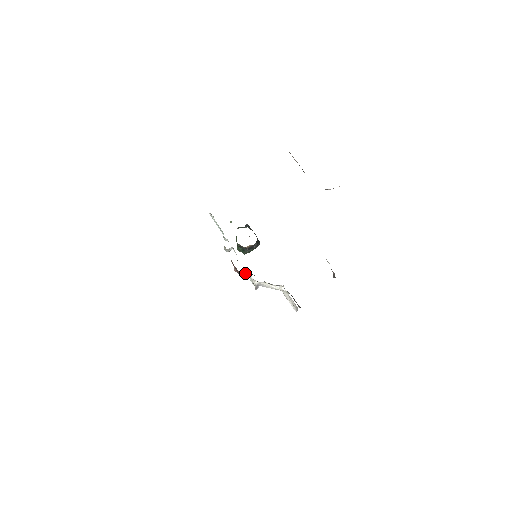
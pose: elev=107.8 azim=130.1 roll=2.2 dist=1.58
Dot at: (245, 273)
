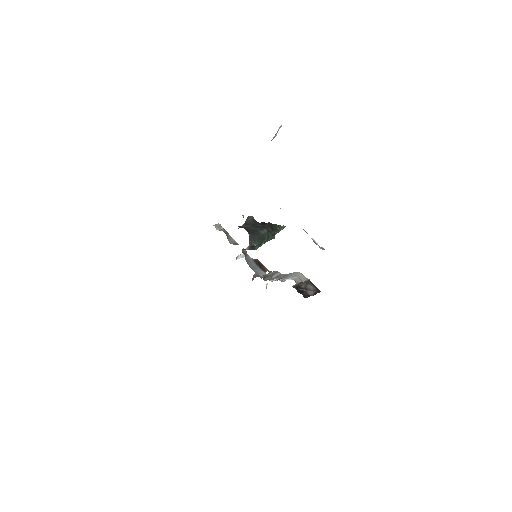
Dot at: (265, 271)
